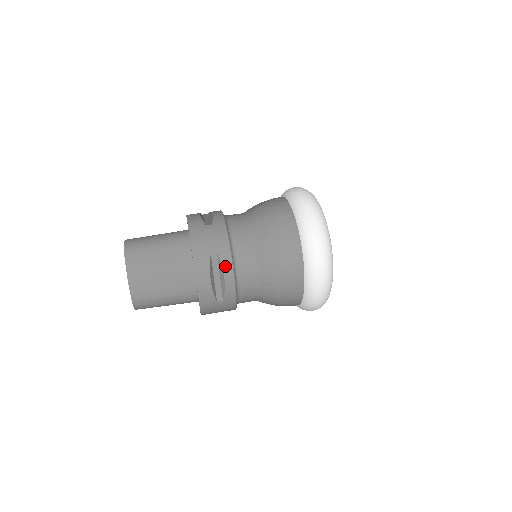
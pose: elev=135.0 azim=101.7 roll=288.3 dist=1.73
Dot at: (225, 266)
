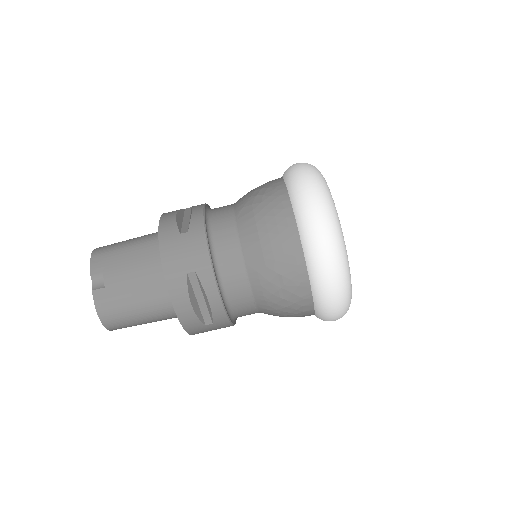
Dot at: occluded
